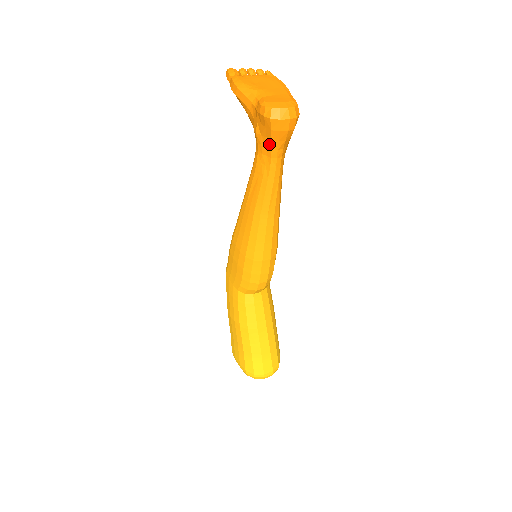
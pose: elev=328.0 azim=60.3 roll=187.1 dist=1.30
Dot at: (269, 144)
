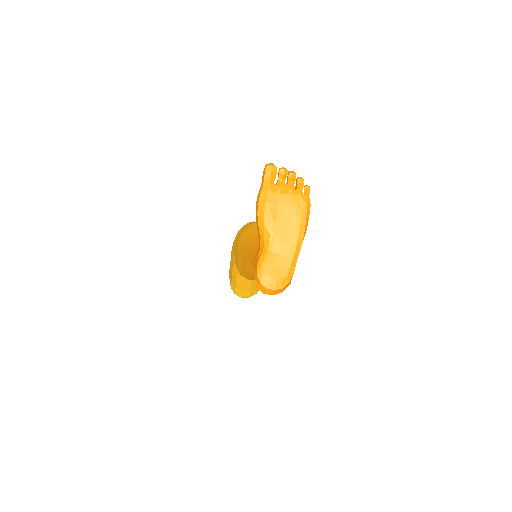
Dot at: occluded
